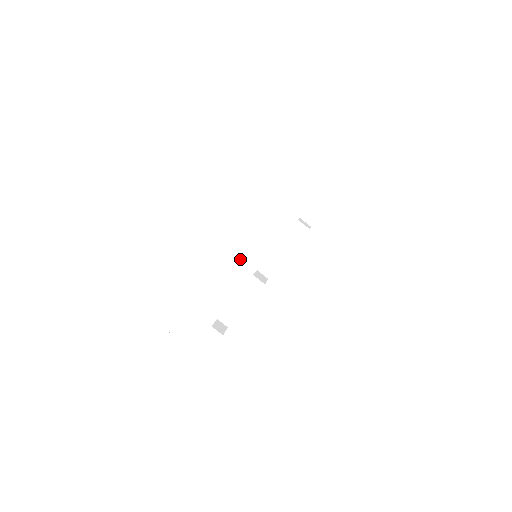
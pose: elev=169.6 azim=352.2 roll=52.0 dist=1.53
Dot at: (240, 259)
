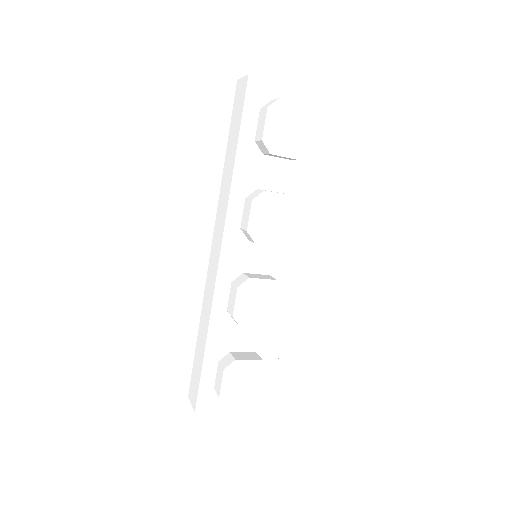
Dot at: (213, 254)
